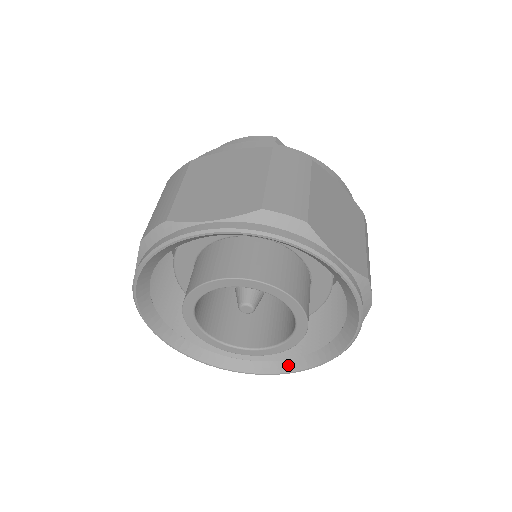
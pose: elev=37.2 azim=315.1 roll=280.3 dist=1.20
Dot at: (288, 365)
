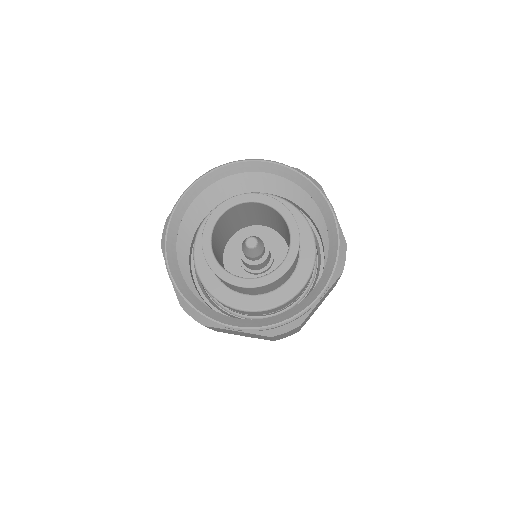
Dot at: (255, 322)
